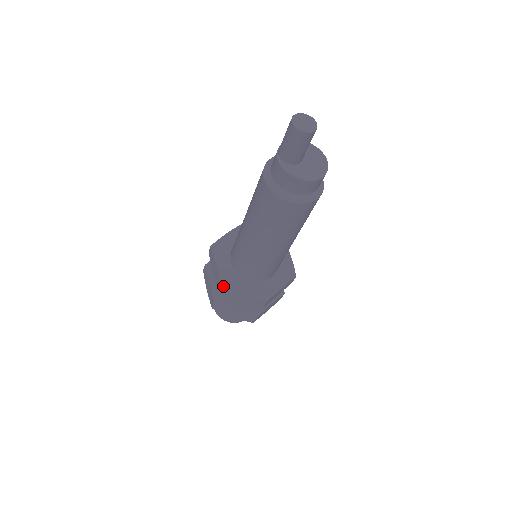
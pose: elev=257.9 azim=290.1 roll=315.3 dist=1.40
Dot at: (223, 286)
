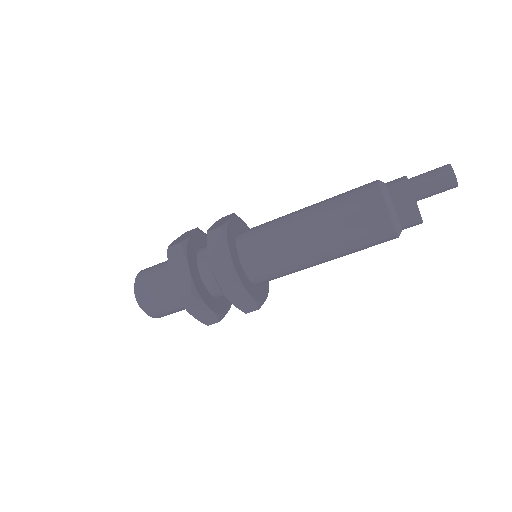
Dot at: (235, 280)
